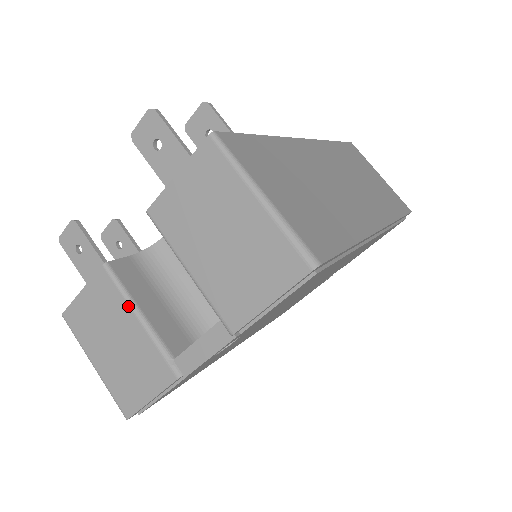
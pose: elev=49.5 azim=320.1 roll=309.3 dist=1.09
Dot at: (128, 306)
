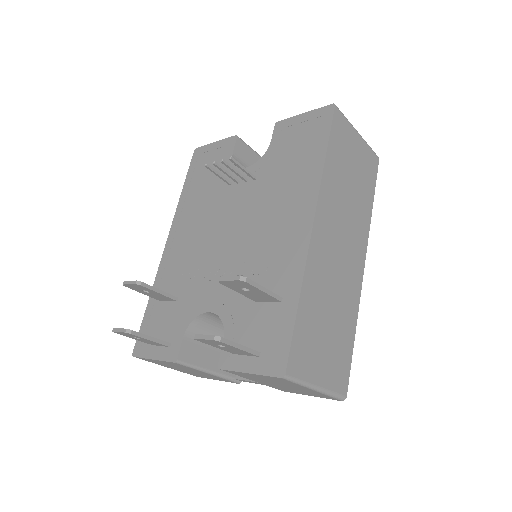
Dot at: (199, 371)
